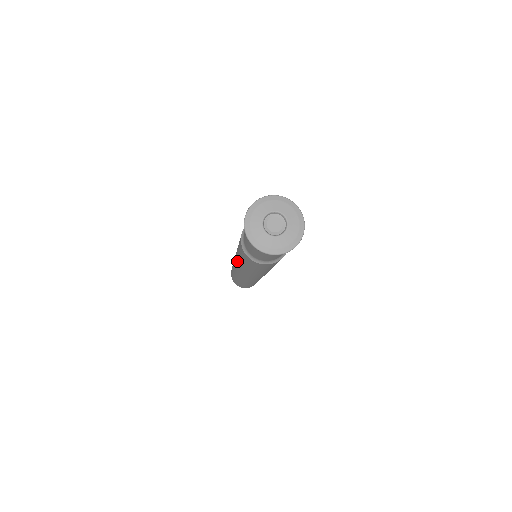
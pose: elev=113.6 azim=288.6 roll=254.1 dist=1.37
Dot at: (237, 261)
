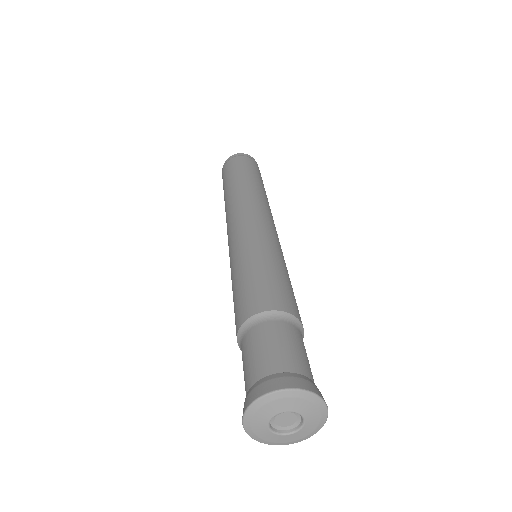
Dot at: occluded
